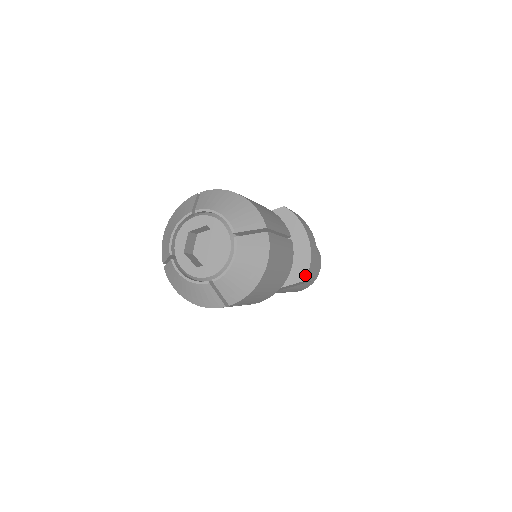
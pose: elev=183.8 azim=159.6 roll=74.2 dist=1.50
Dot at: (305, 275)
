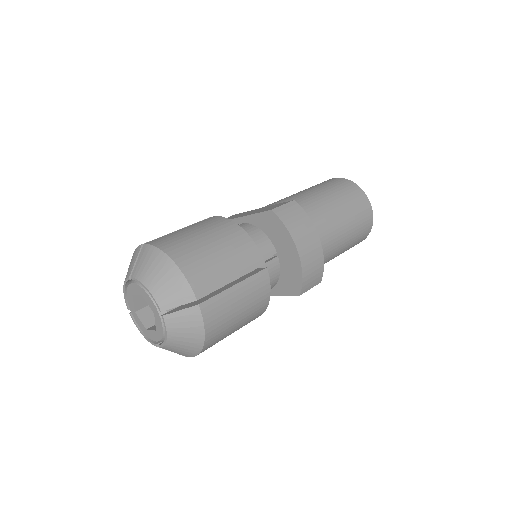
Dot at: (299, 290)
